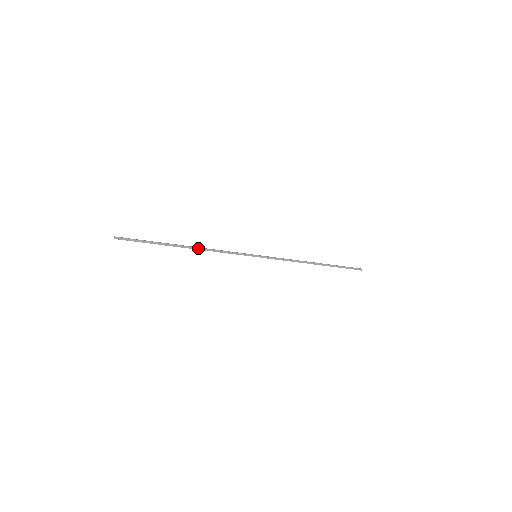
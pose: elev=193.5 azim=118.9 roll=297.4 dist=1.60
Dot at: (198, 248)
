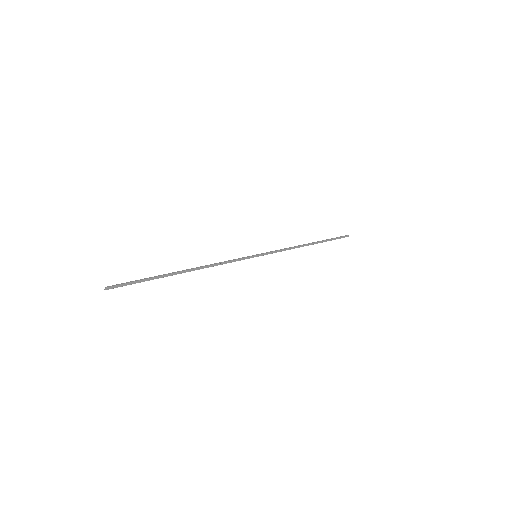
Dot at: (198, 268)
